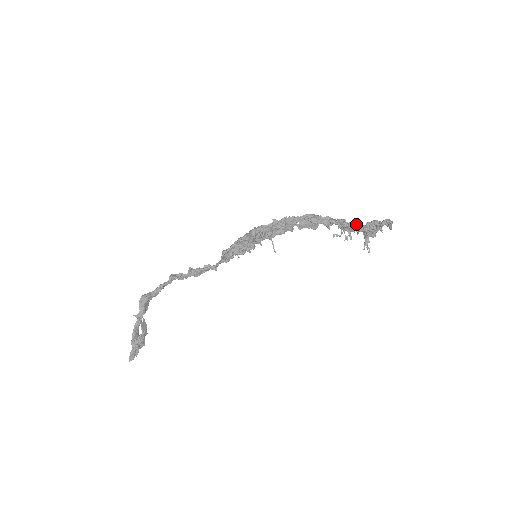
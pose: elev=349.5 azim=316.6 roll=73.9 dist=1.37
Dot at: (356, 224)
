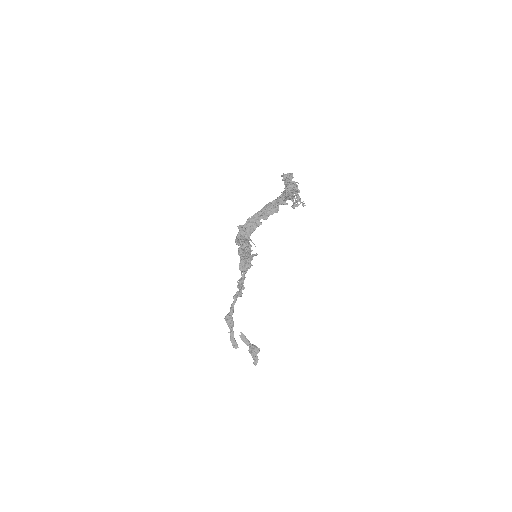
Dot at: (283, 191)
